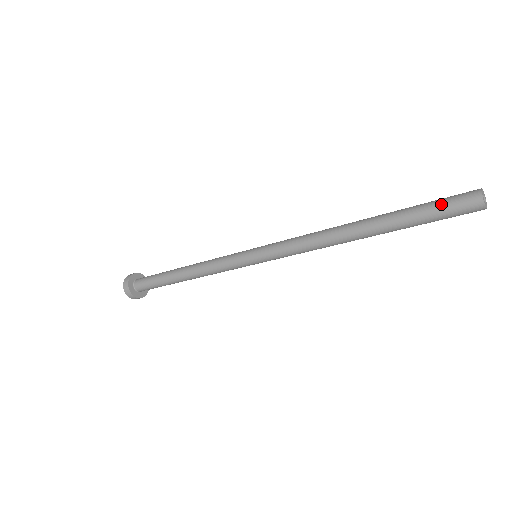
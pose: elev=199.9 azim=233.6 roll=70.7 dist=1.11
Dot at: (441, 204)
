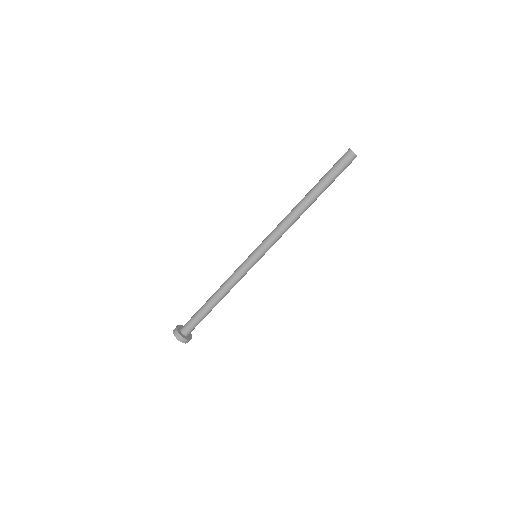
Dot at: (335, 164)
